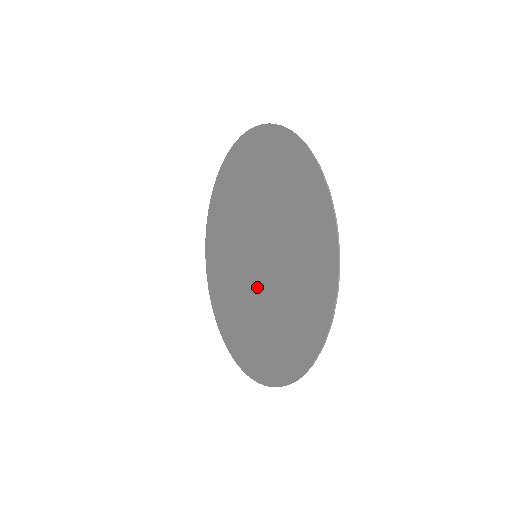
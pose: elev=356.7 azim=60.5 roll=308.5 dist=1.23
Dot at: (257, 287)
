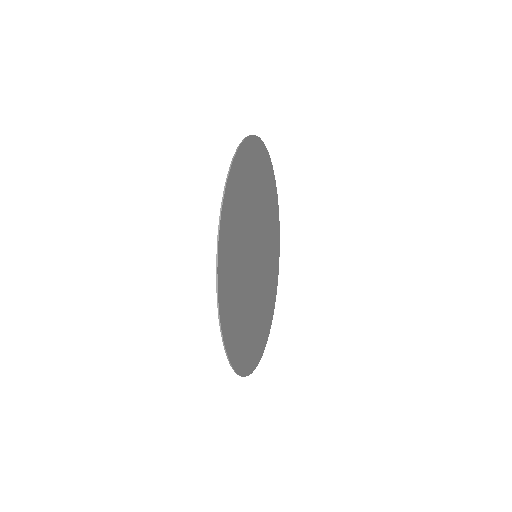
Dot at: (250, 280)
